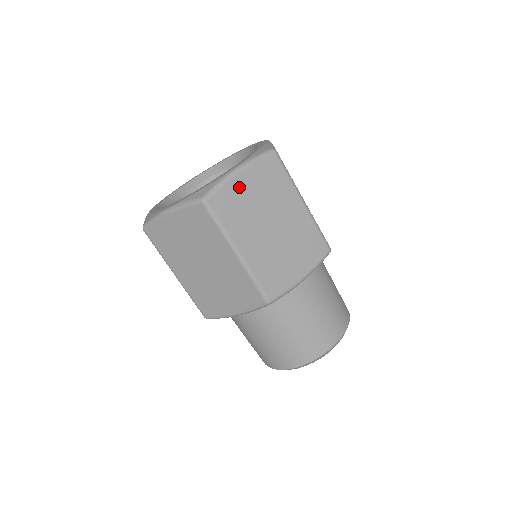
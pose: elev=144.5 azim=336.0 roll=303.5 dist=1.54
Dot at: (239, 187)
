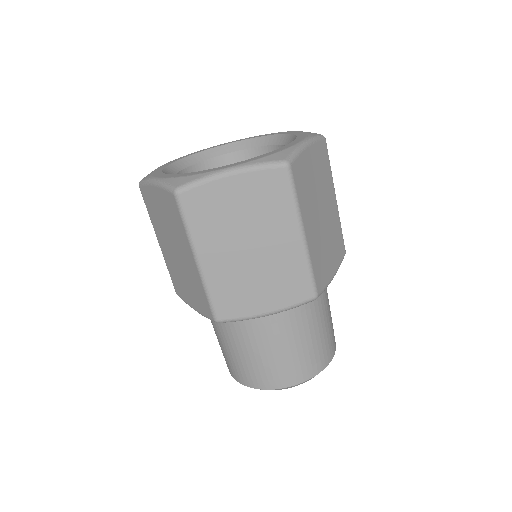
Dot at: (224, 192)
